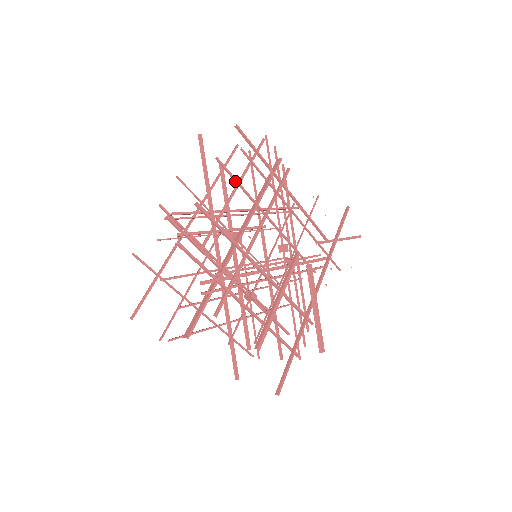
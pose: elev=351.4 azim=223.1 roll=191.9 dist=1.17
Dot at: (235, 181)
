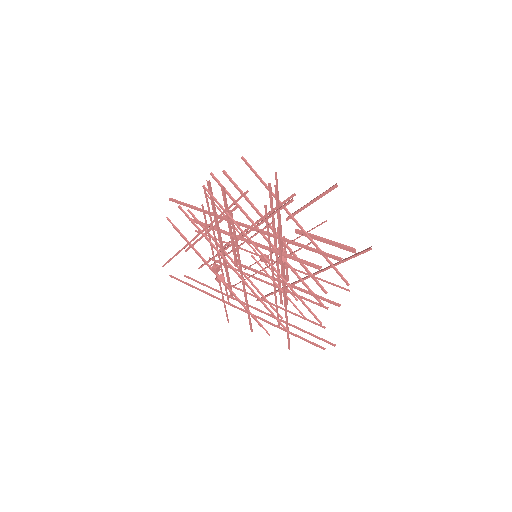
Dot at: occluded
